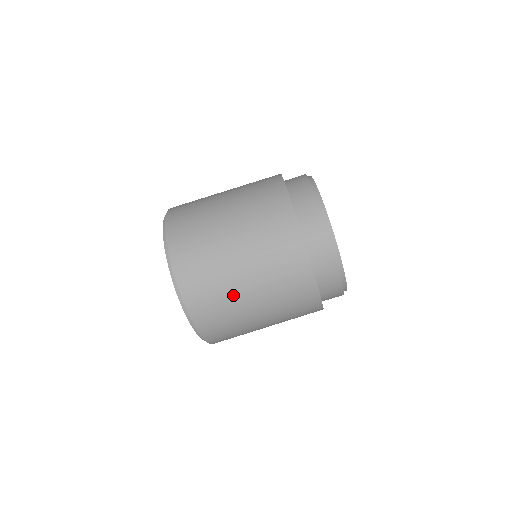
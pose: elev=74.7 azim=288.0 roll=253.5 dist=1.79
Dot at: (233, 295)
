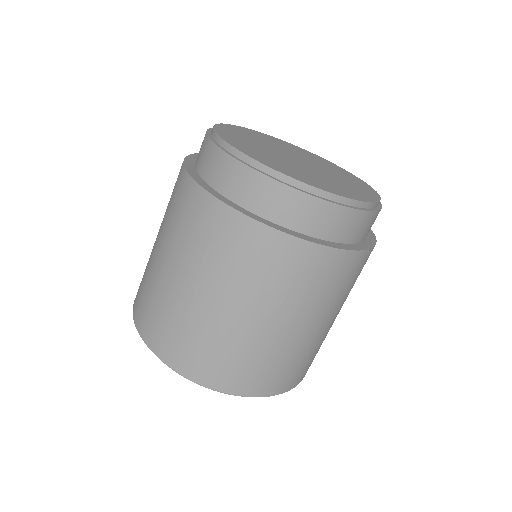
Dot at: (265, 344)
